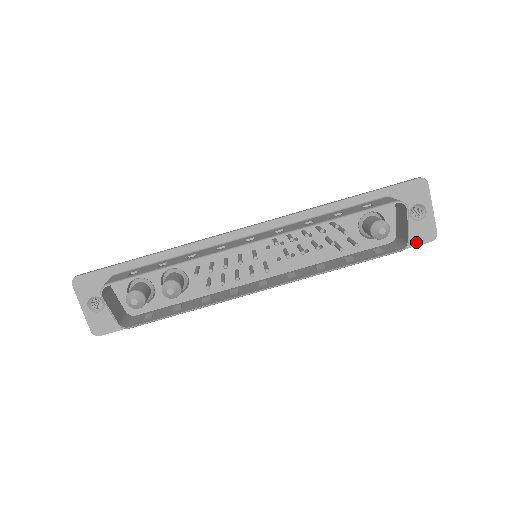
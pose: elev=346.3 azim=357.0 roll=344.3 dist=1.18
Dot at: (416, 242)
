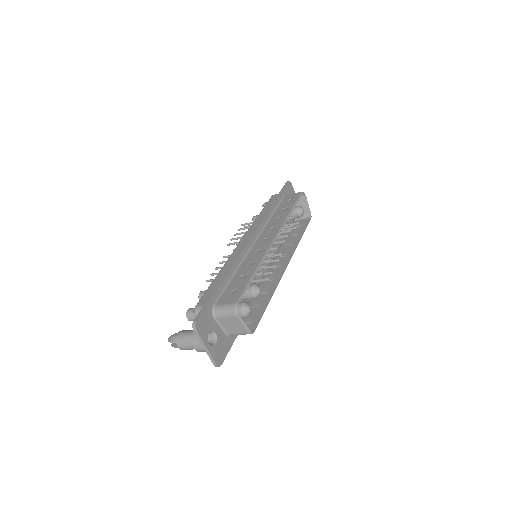
Dot at: occluded
